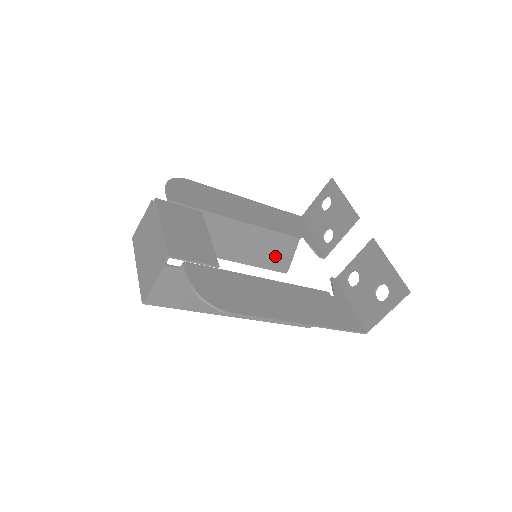
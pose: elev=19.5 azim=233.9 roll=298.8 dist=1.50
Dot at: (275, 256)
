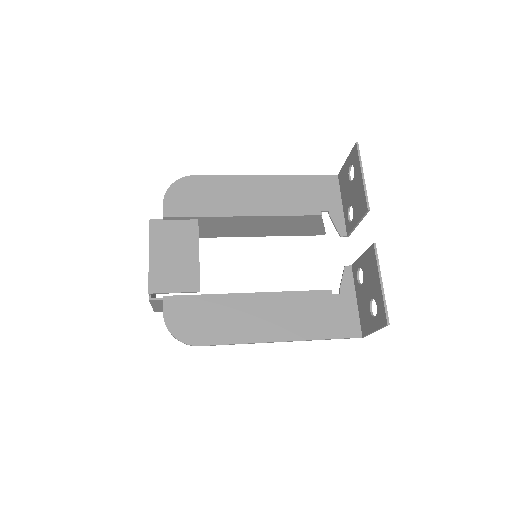
Dot at: (302, 228)
